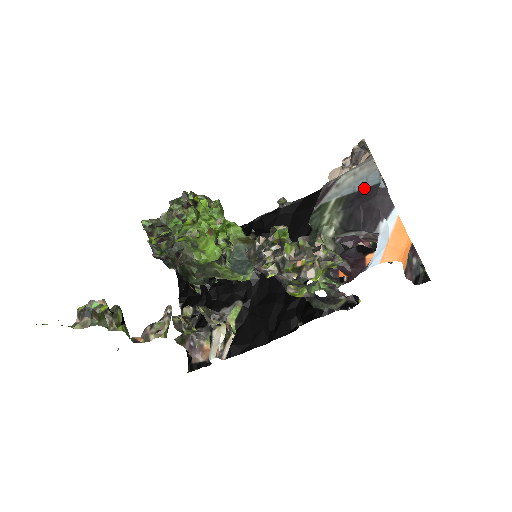
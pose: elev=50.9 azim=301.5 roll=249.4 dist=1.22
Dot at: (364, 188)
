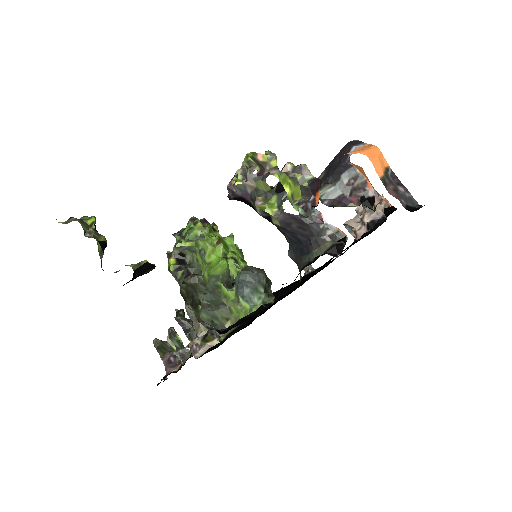
Dot at: occluded
